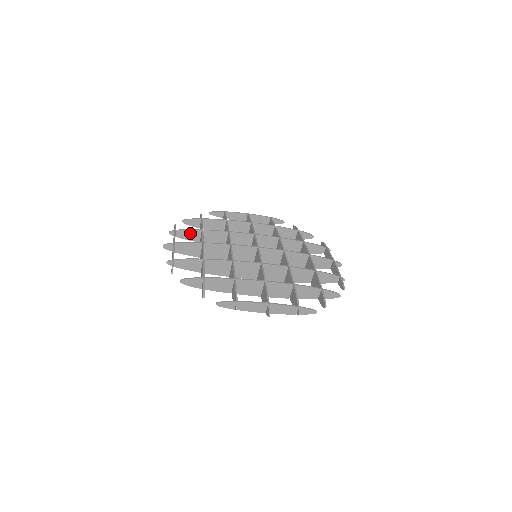
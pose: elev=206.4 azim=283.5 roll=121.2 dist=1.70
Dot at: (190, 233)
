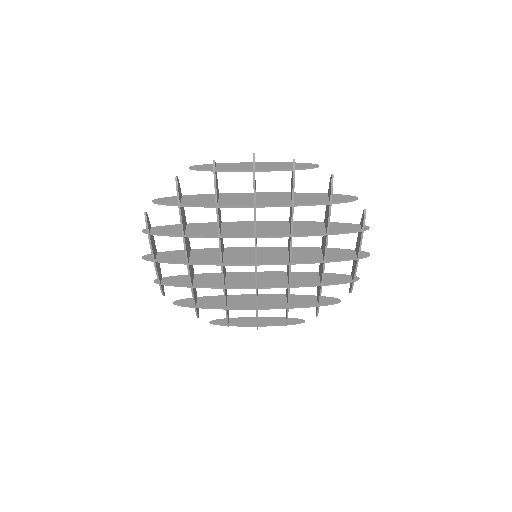
Dot at: (179, 279)
